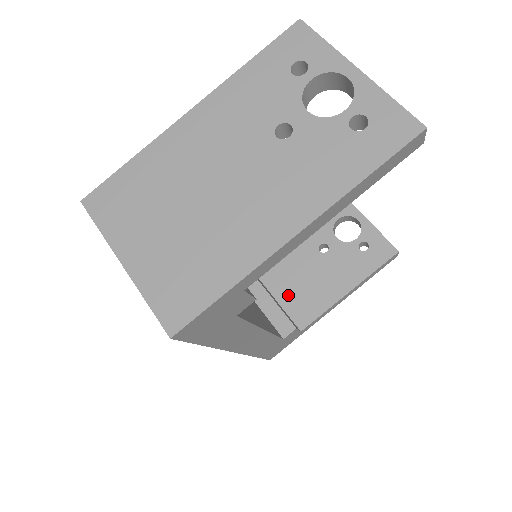
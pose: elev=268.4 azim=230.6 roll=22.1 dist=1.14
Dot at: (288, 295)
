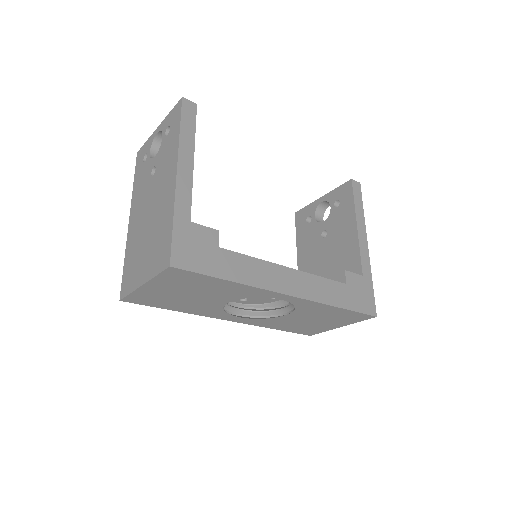
Dot at: occluded
